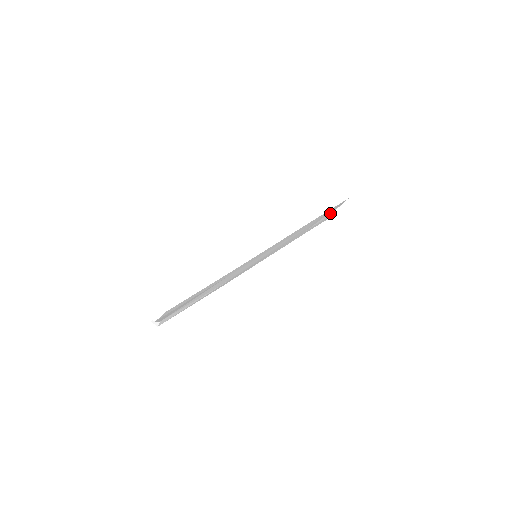
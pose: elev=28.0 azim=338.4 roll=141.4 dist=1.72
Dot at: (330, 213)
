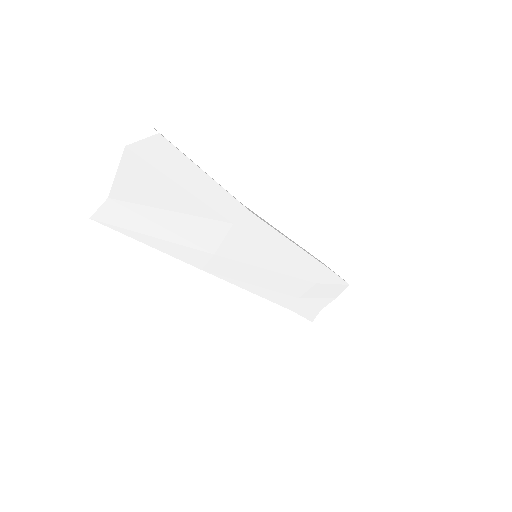
Dot at: (324, 301)
